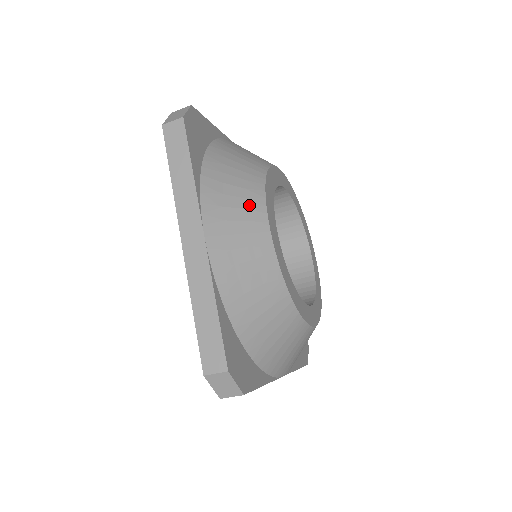
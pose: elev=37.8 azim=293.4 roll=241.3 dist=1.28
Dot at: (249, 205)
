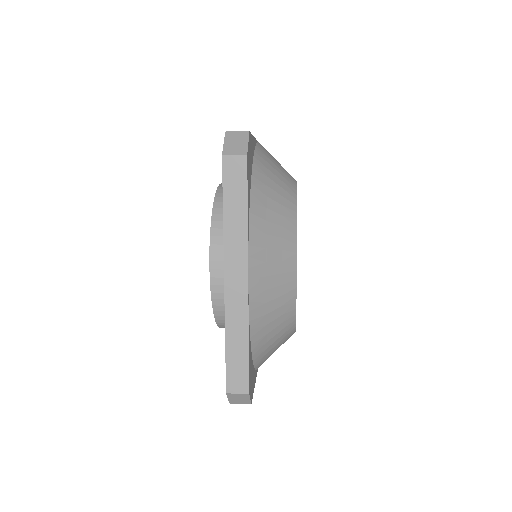
Dot at: (284, 245)
